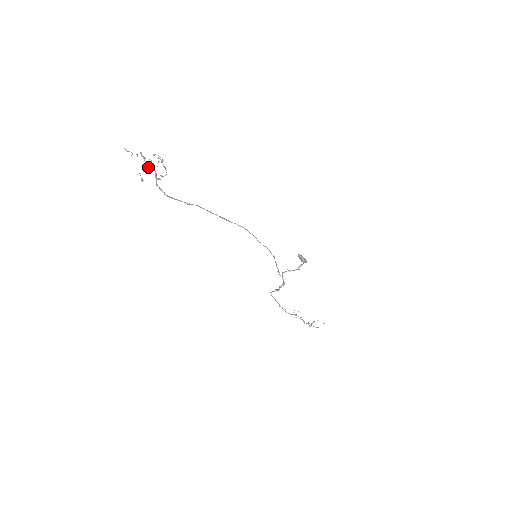
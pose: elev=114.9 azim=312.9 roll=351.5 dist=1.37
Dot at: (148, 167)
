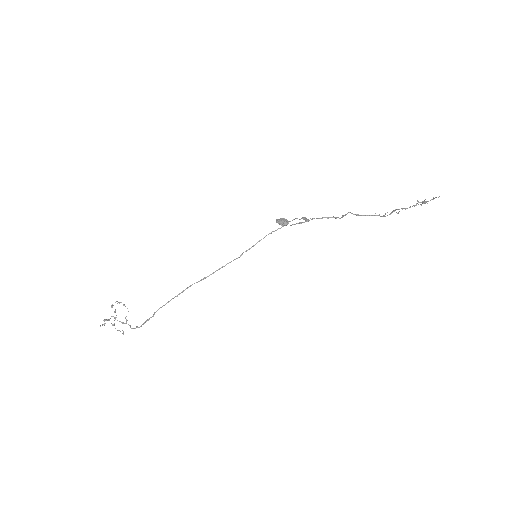
Dot at: occluded
